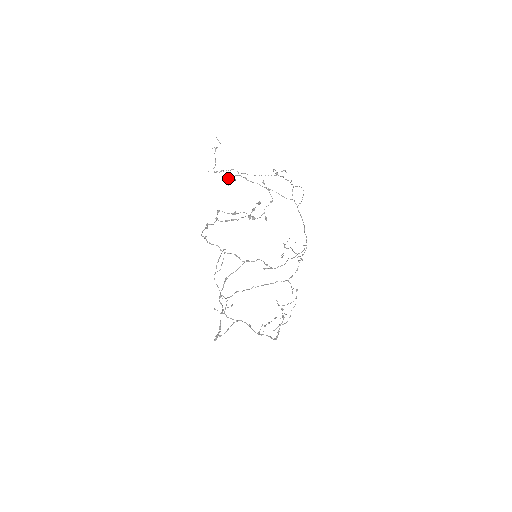
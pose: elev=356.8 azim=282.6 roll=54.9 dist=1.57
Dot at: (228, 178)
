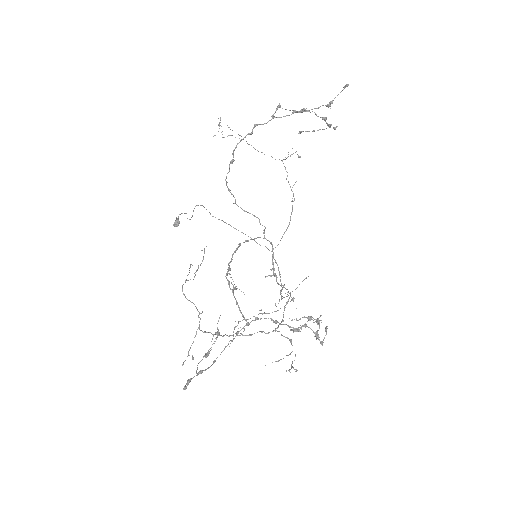
Dot at: (178, 218)
